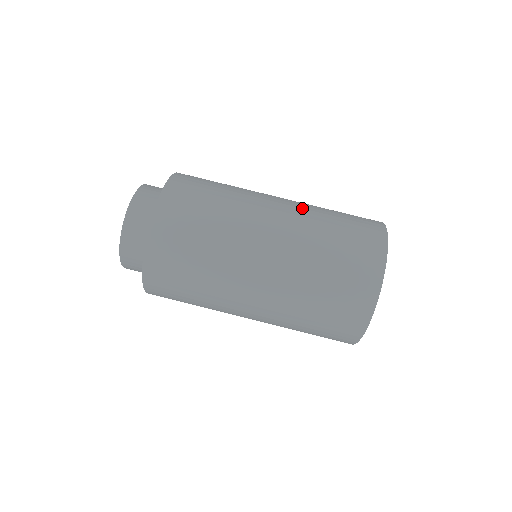
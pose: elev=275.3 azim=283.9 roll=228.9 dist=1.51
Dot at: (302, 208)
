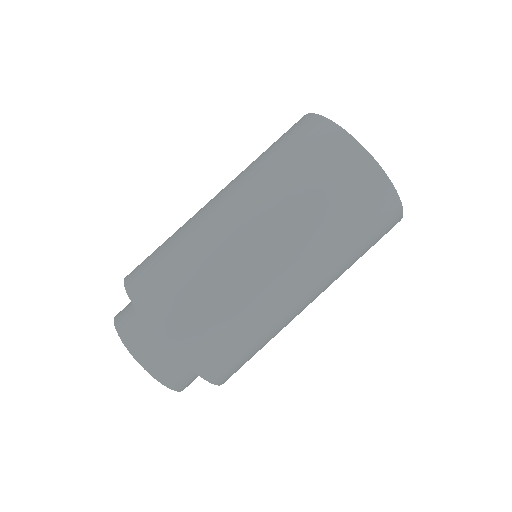
Dot at: (260, 196)
